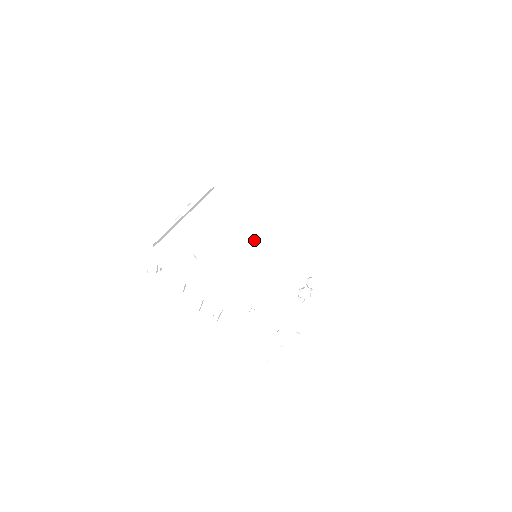
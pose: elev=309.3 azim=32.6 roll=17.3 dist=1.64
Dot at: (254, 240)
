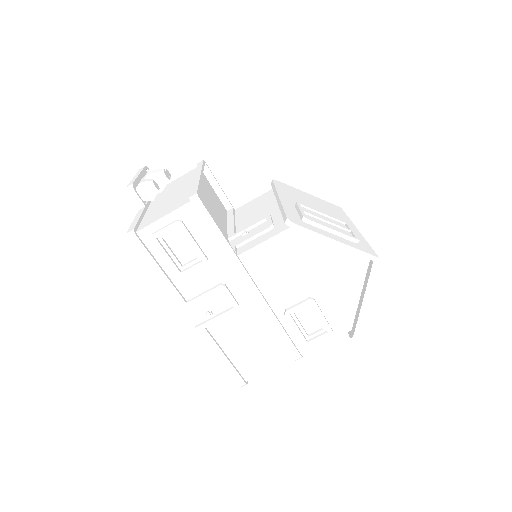
Dot at: (342, 229)
